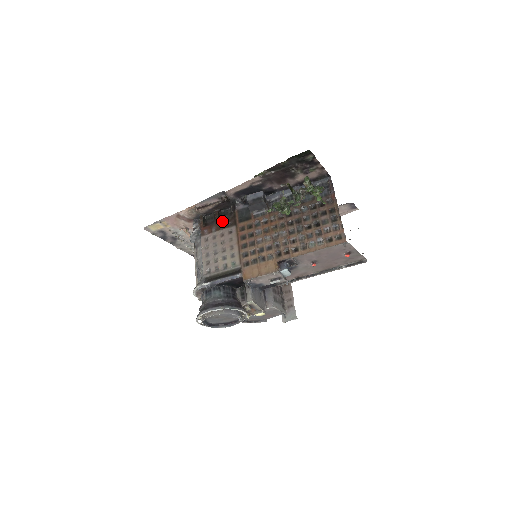
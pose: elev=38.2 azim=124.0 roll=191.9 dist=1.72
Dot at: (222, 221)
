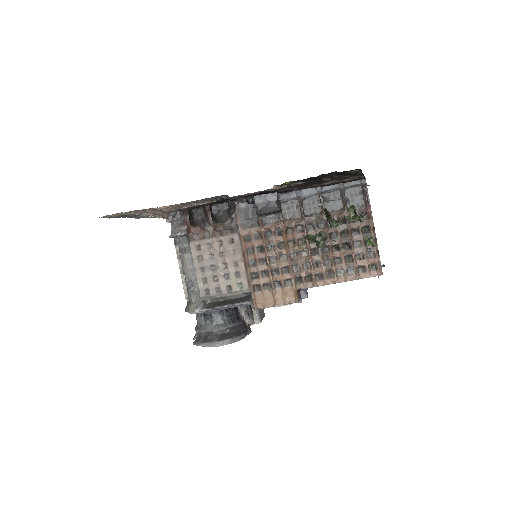
Dot at: (218, 223)
